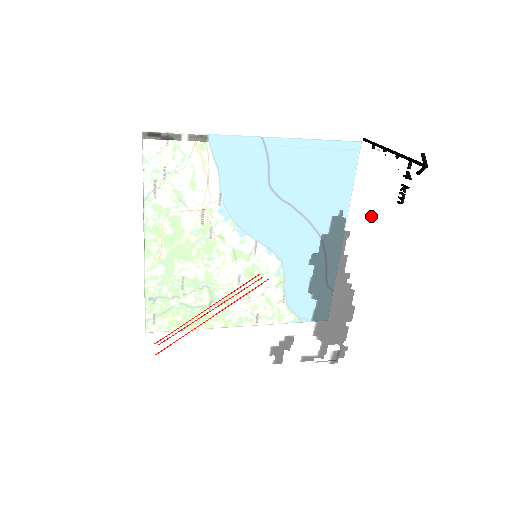
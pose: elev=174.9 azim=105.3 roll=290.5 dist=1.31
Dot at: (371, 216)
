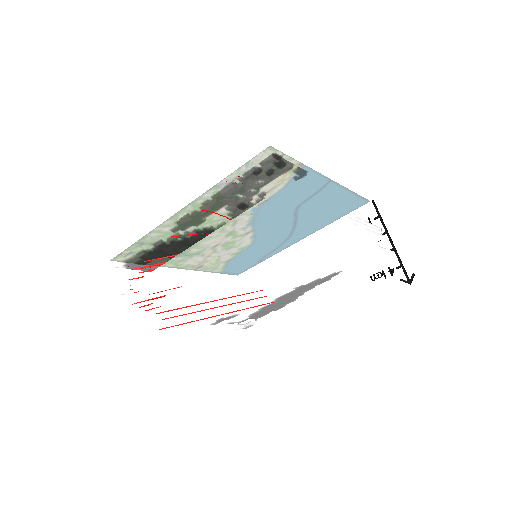
Dot at: (349, 274)
